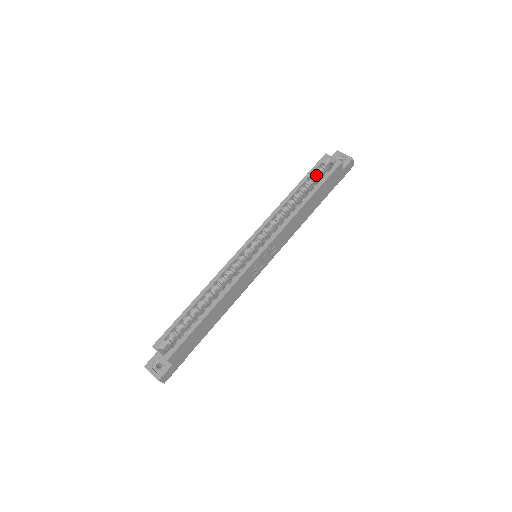
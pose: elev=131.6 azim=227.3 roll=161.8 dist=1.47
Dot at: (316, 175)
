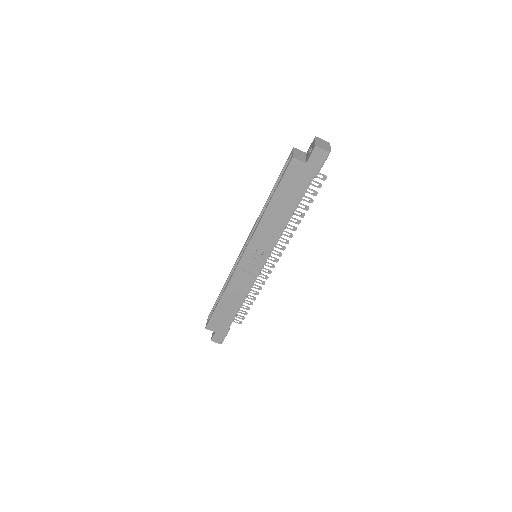
Dot at: occluded
